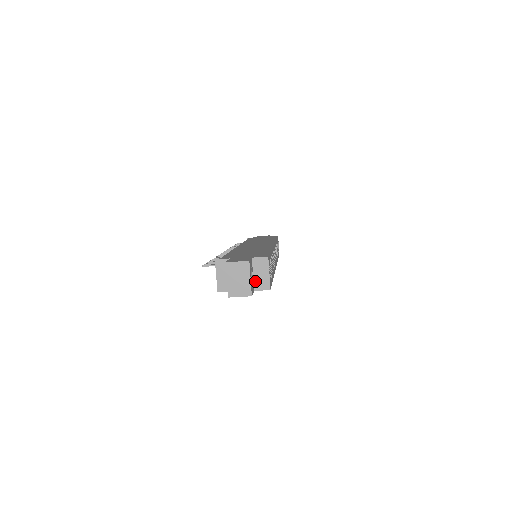
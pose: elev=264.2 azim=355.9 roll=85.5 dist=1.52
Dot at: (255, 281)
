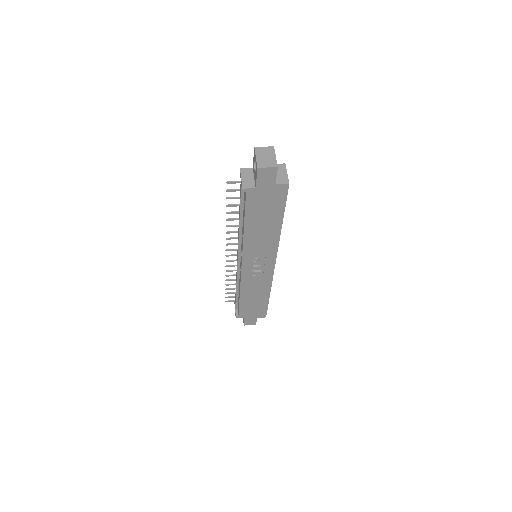
Dot at: (276, 178)
